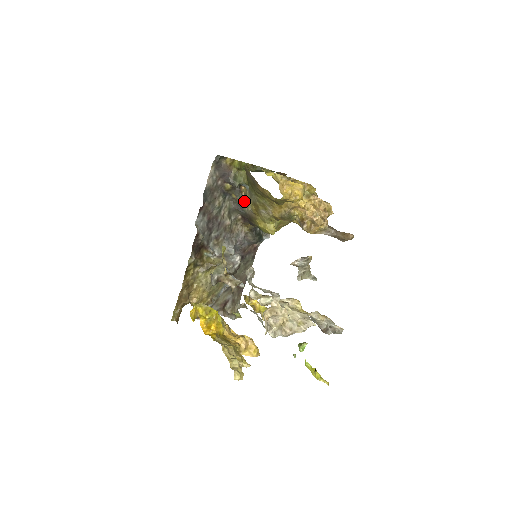
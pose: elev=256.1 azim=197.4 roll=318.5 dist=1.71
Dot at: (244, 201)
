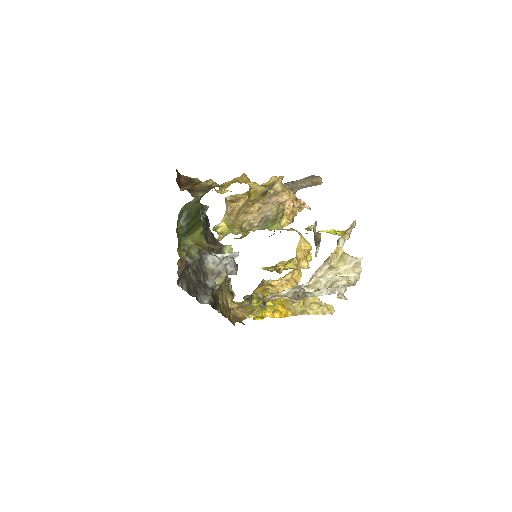
Dot at: occluded
